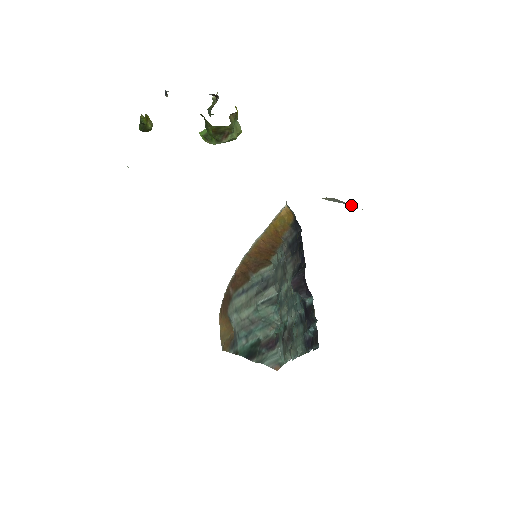
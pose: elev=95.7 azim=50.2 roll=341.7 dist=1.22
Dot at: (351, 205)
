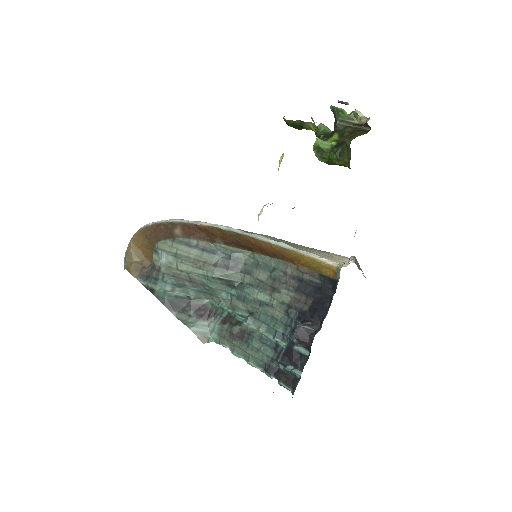
Dot at: (361, 269)
